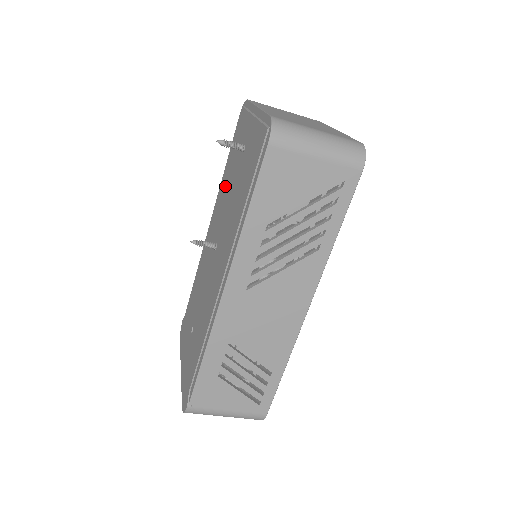
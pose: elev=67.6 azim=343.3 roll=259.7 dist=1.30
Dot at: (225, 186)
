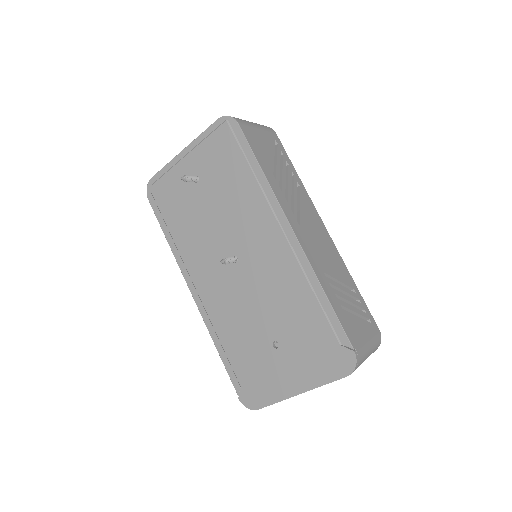
Dot at: (191, 234)
